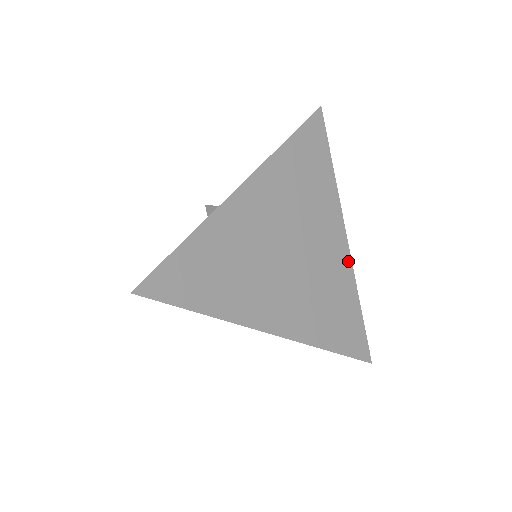
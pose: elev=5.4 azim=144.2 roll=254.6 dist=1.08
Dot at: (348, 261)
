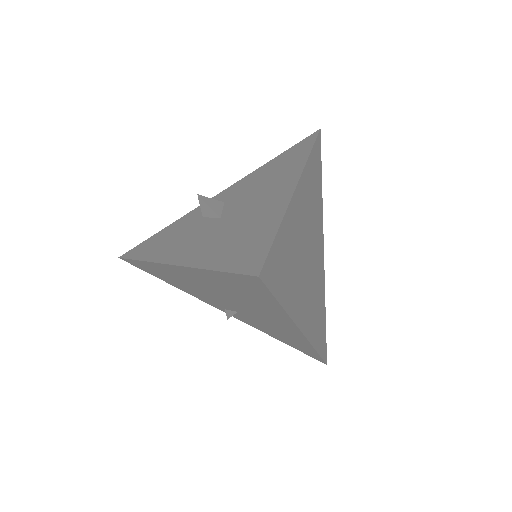
Dot at: (323, 271)
